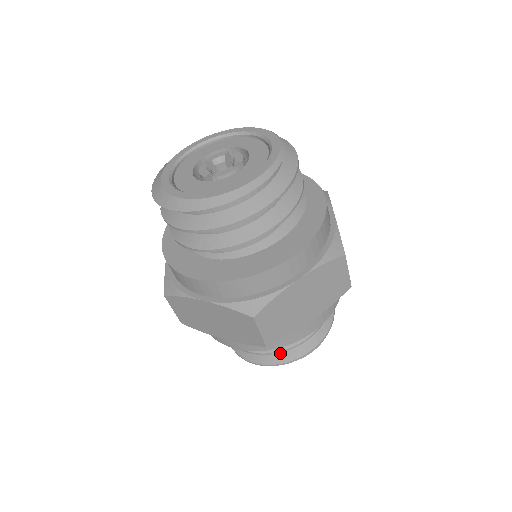
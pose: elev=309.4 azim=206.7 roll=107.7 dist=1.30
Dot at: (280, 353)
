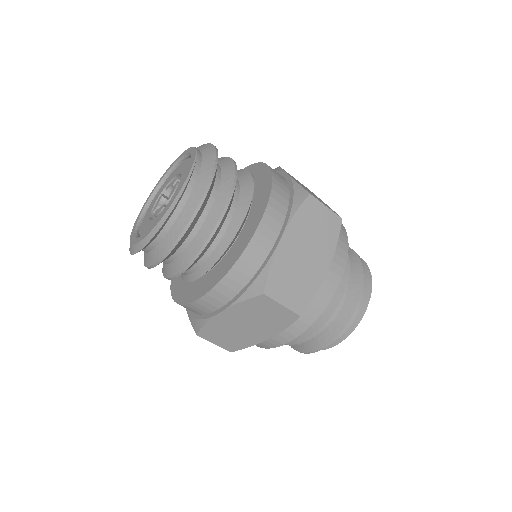
Dot at: occluded
